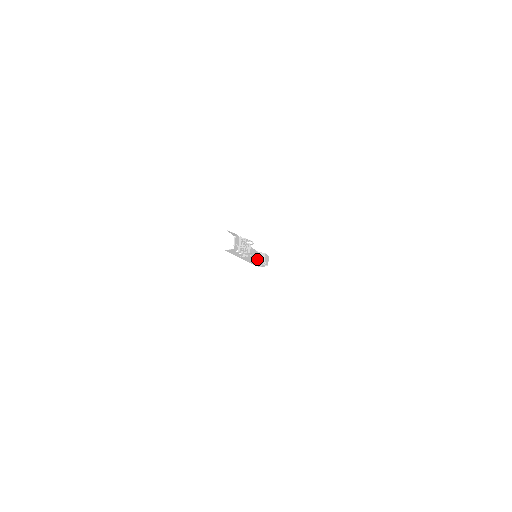
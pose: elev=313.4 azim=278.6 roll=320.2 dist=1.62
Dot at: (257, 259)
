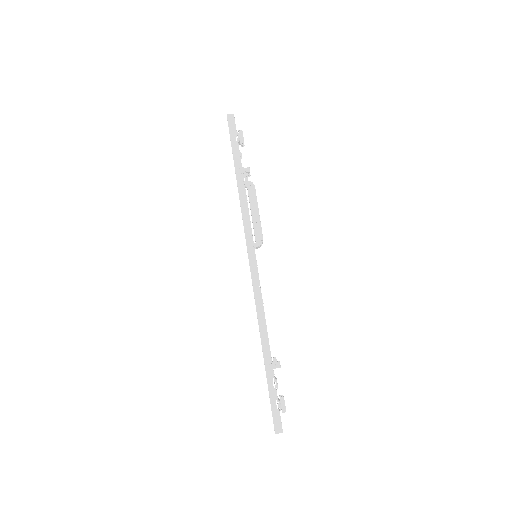
Dot at: occluded
